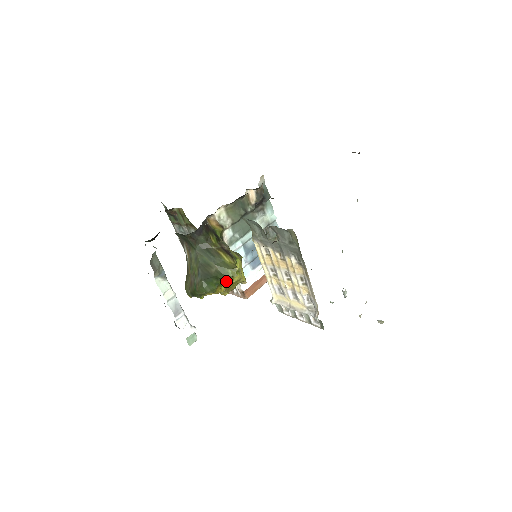
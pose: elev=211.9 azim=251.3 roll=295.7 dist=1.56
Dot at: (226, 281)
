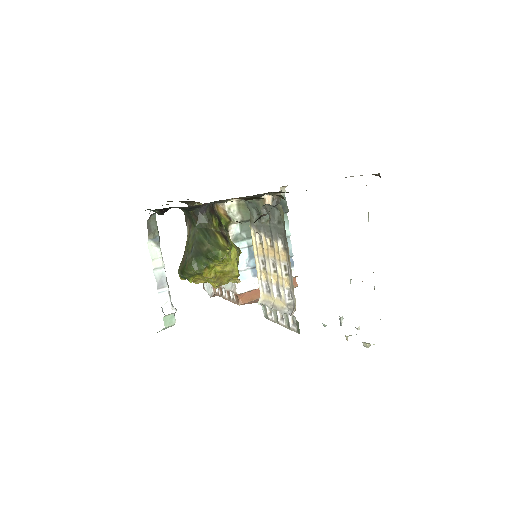
Dot at: (217, 267)
